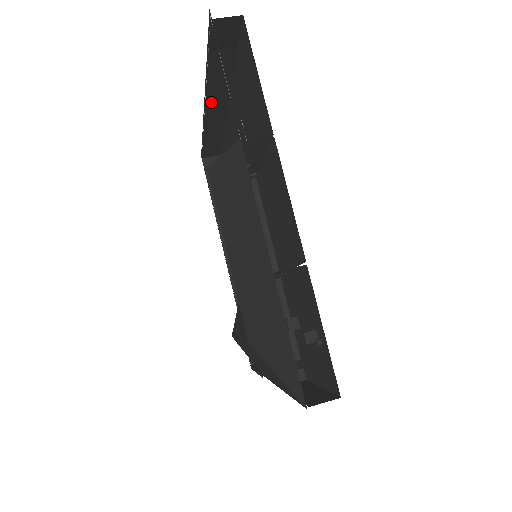
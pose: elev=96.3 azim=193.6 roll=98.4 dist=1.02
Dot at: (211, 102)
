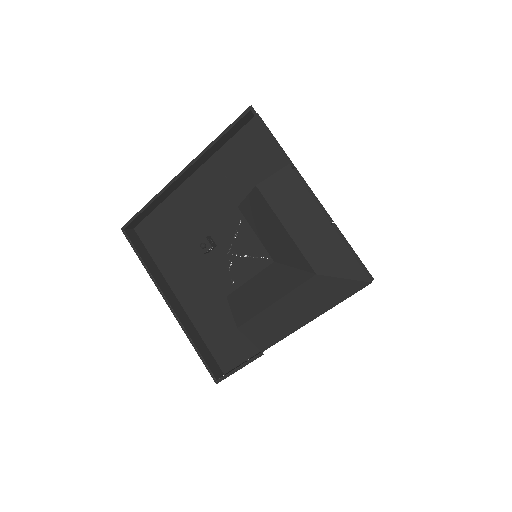
Dot at: (190, 169)
